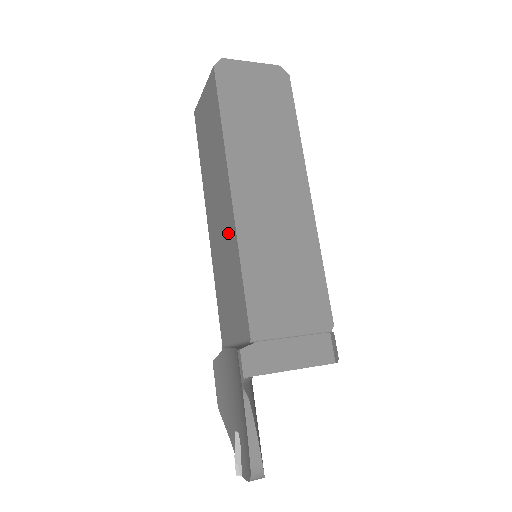
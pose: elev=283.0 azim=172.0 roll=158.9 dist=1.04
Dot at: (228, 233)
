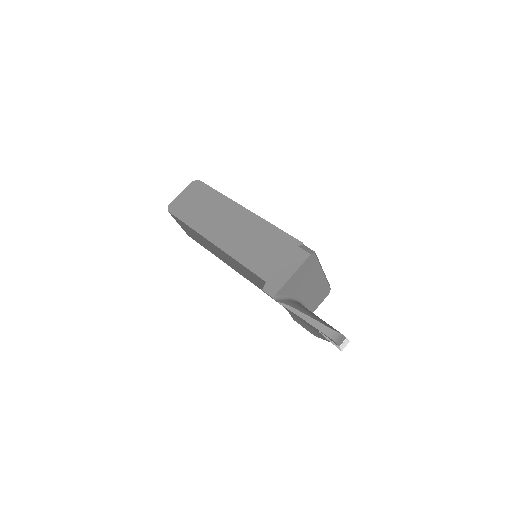
Dot at: (230, 259)
